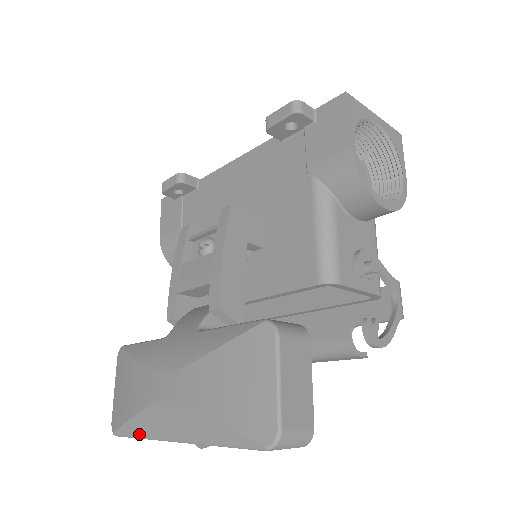
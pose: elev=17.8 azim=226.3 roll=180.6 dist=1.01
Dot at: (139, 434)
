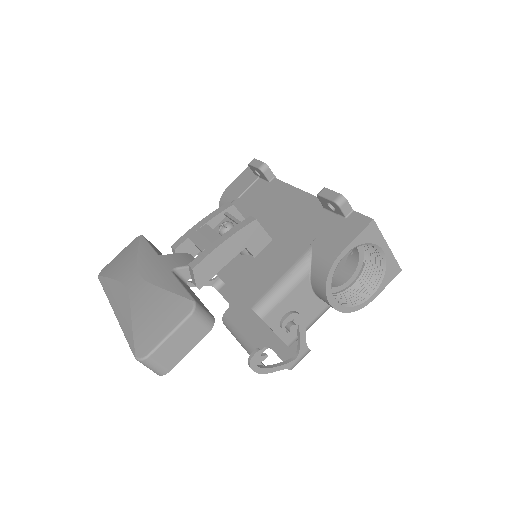
Dot at: (106, 289)
